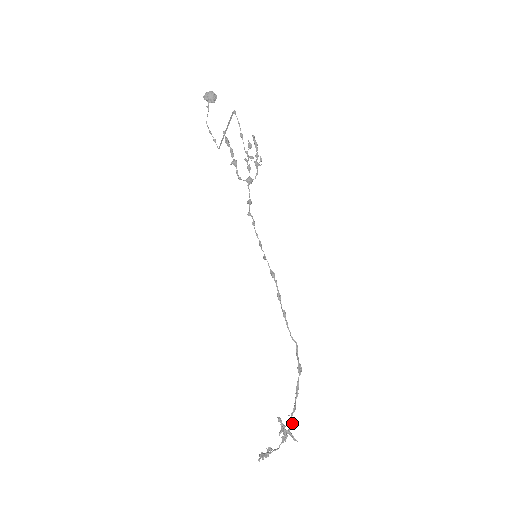
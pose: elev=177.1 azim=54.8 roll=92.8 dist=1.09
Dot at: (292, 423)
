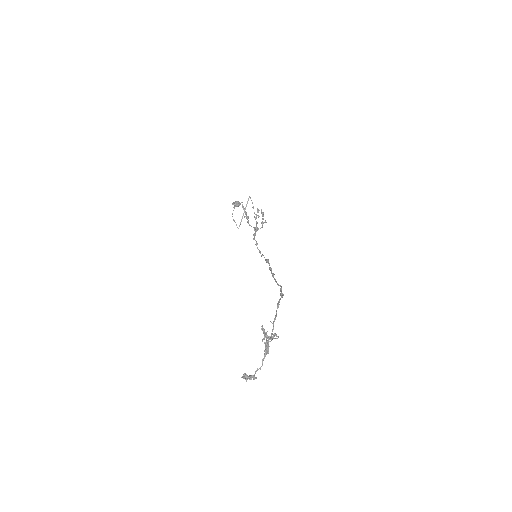
Dot at: (274, 333)
